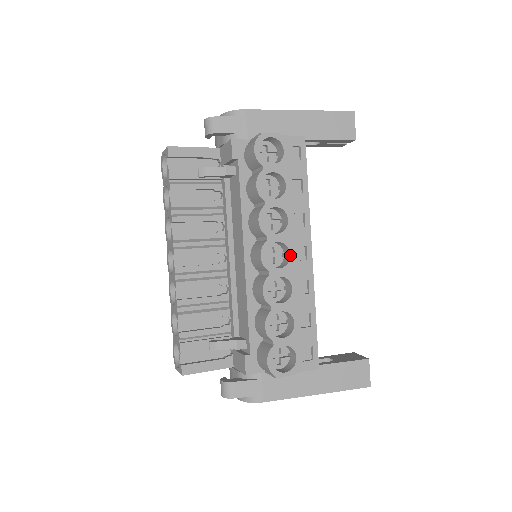
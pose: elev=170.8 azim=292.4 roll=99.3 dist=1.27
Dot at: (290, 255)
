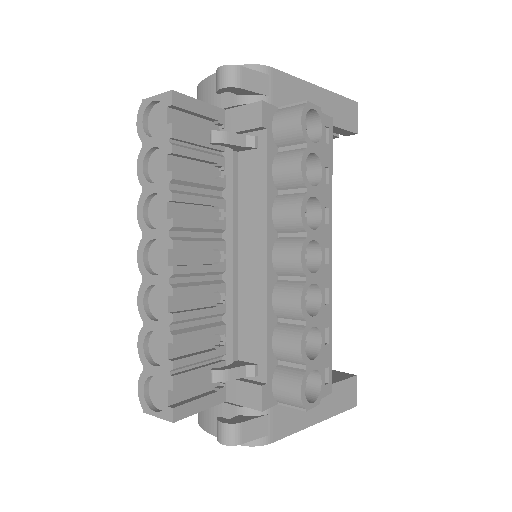
Dot at: (322, 257)
